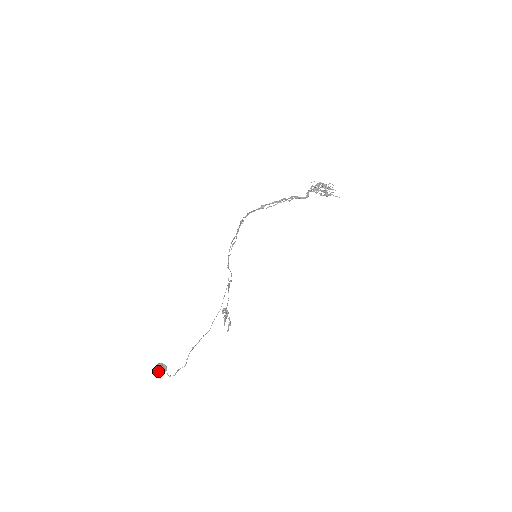
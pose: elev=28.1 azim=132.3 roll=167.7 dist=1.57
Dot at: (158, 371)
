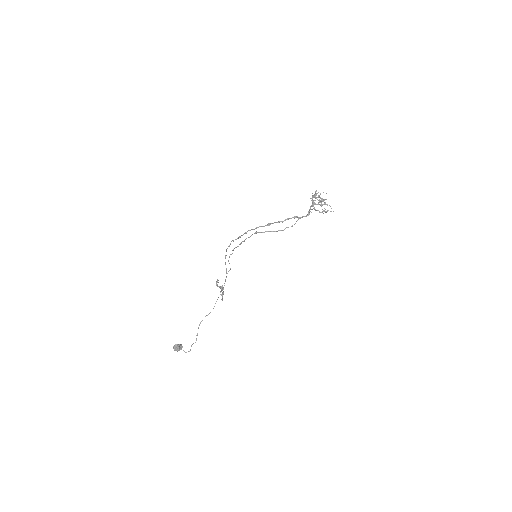
Dot at: (176, 350)
